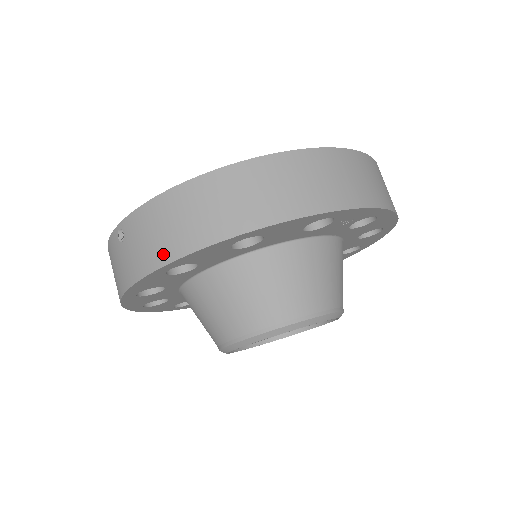
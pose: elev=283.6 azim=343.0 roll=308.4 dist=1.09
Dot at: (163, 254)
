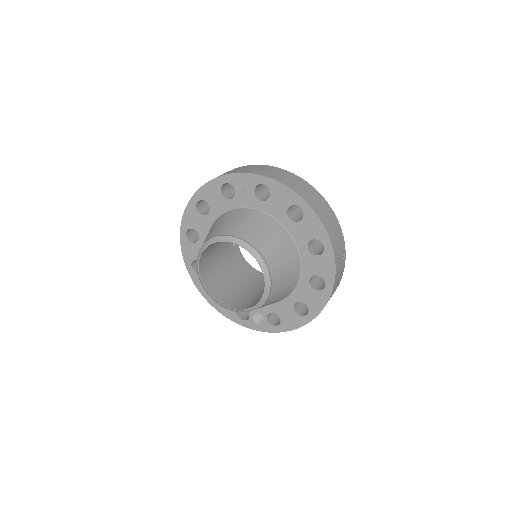
Dot at: occluded
